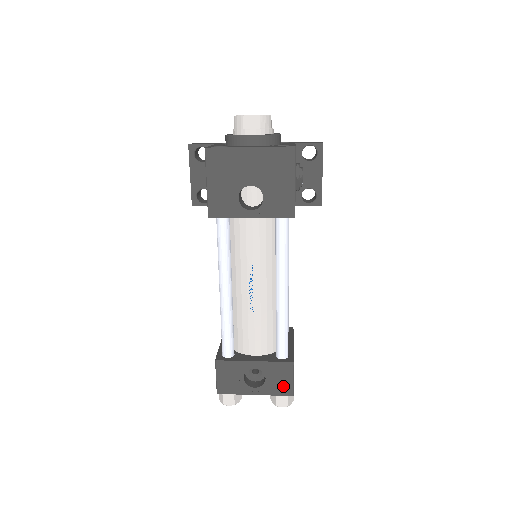
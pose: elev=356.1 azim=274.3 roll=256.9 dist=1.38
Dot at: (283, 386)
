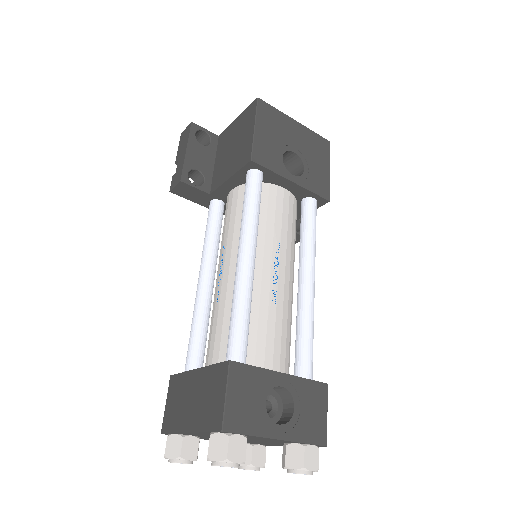
Dot at: (315, 425)
